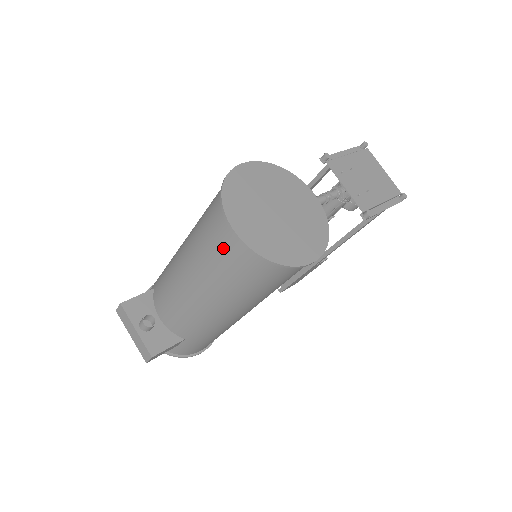
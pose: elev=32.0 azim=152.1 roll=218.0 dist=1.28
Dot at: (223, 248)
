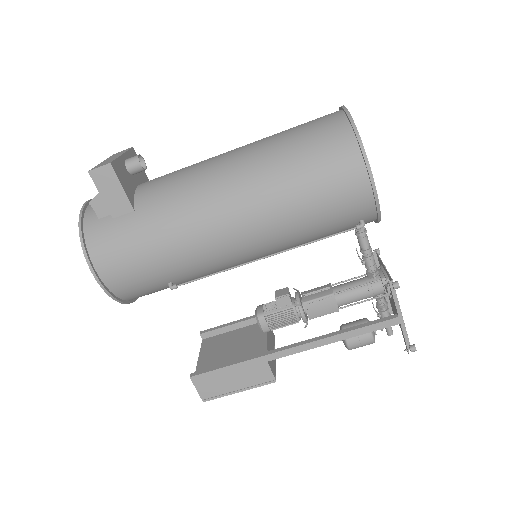
Dot at: (315, 121)
